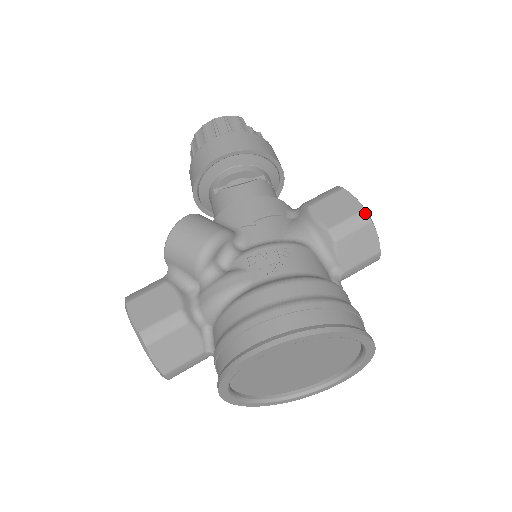
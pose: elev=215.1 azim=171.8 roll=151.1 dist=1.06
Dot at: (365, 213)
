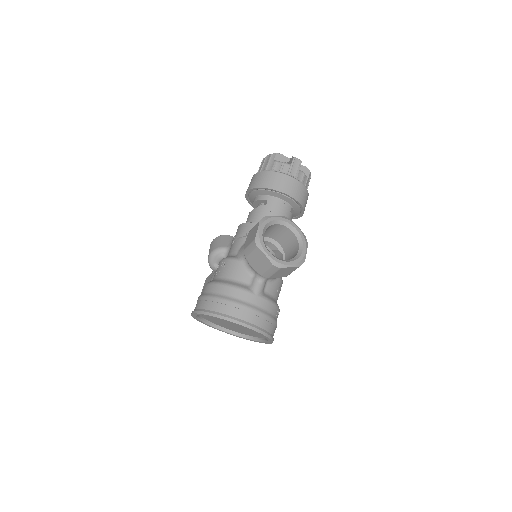
Dot at: (255, 241)
